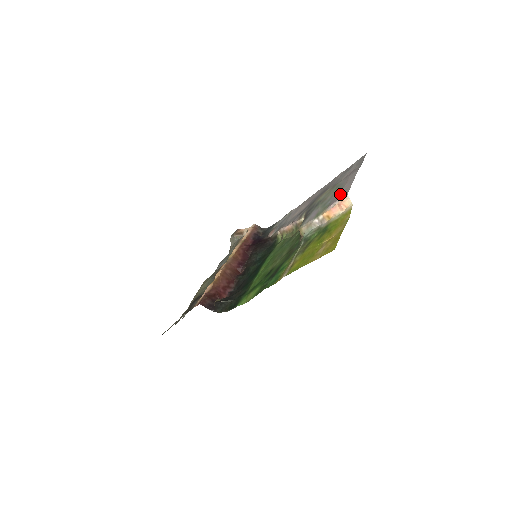
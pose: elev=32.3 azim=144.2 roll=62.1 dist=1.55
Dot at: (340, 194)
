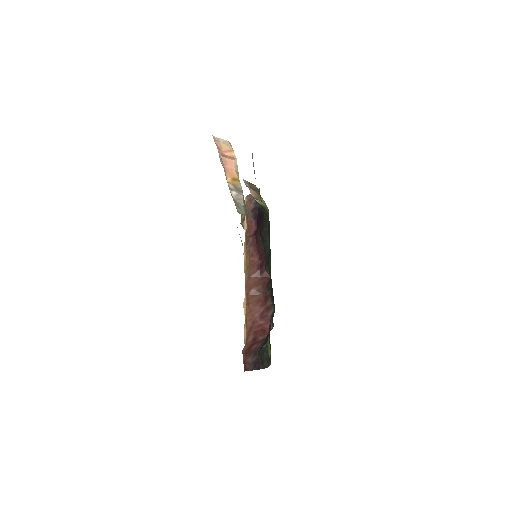
Dot at: occluded
